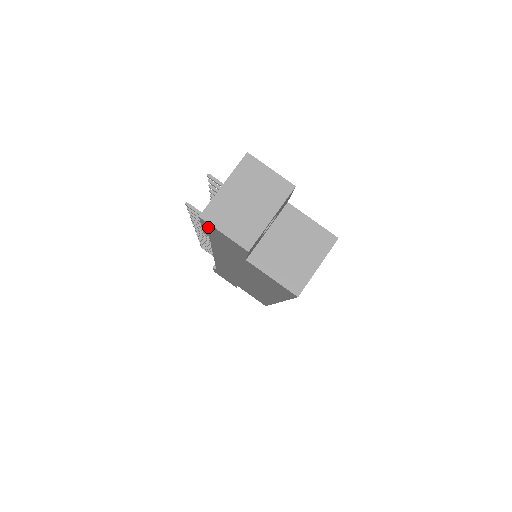
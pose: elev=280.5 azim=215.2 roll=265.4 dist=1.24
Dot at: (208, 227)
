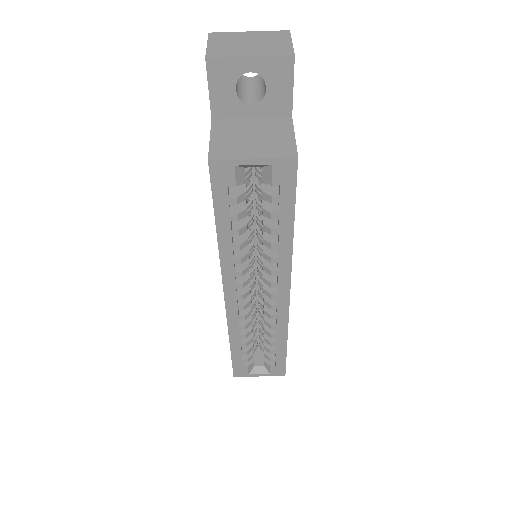
Dot at: occluded
